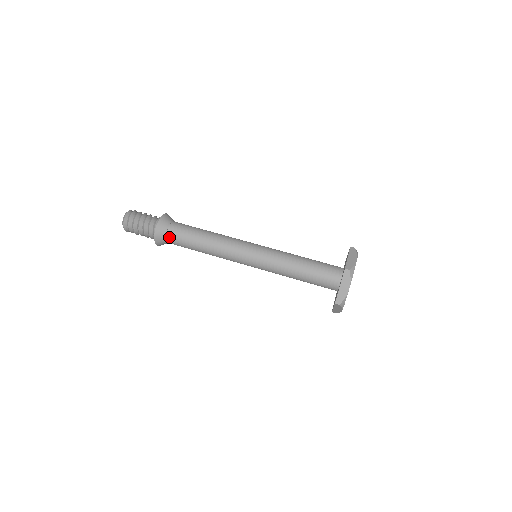
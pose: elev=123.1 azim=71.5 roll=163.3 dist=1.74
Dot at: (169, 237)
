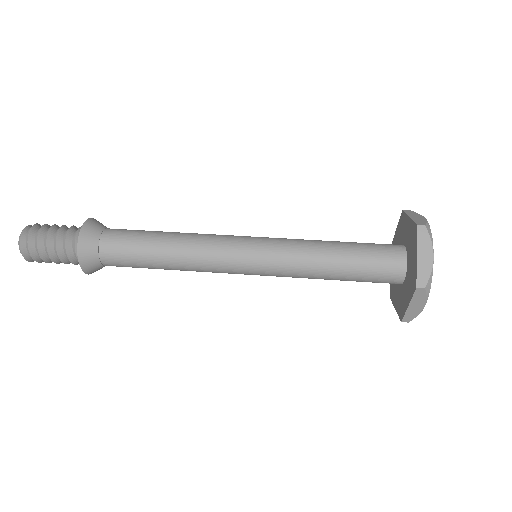
Dot at: (107, 264)
